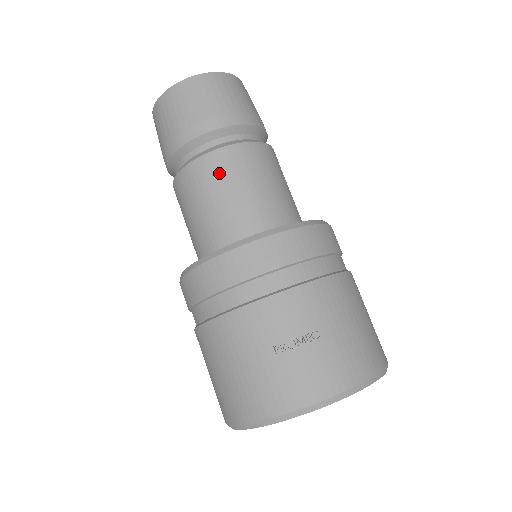
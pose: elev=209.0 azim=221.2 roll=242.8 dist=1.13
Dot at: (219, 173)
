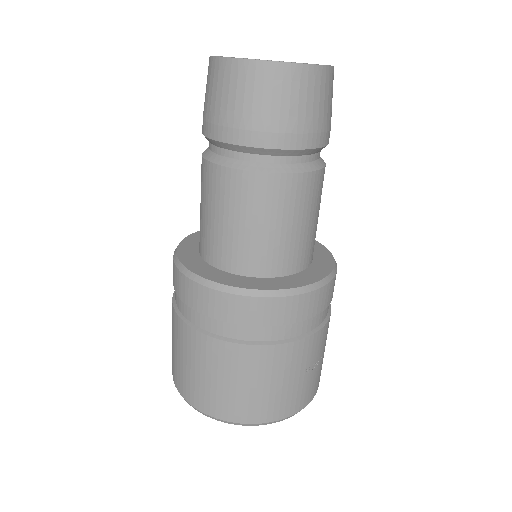
Dot at: (309, 198)
